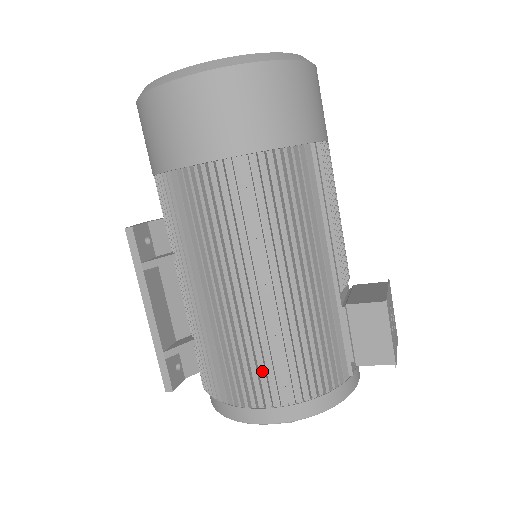
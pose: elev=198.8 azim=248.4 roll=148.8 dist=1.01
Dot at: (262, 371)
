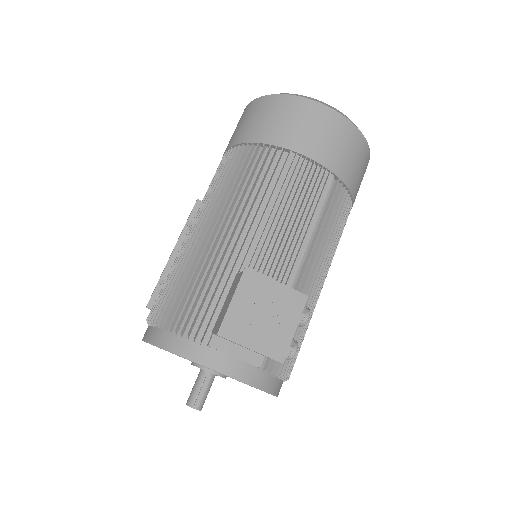
Dot at: occluded
